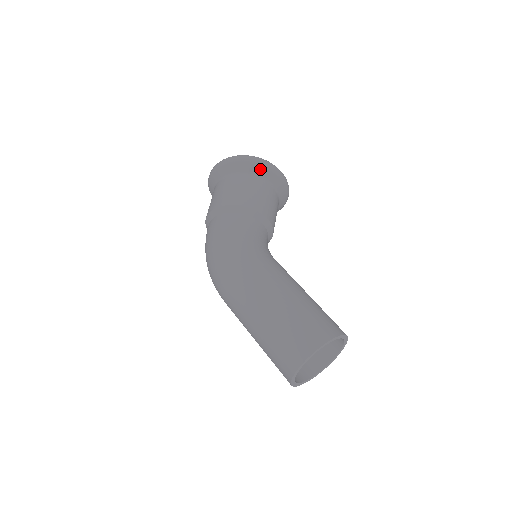
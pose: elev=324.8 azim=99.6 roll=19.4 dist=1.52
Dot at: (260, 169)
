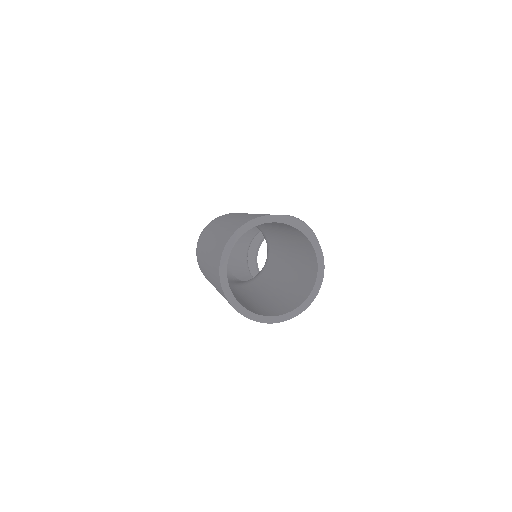
Dot at: occluded
